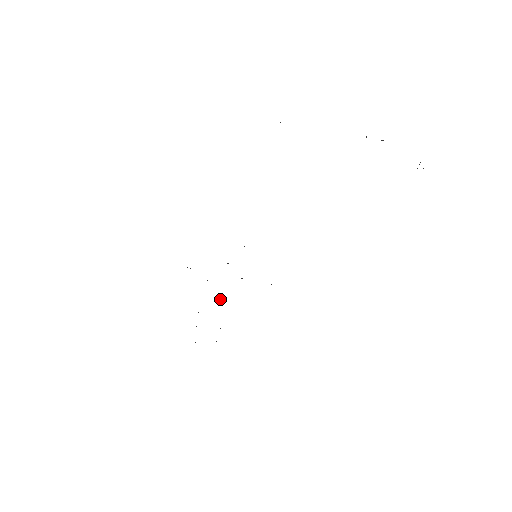
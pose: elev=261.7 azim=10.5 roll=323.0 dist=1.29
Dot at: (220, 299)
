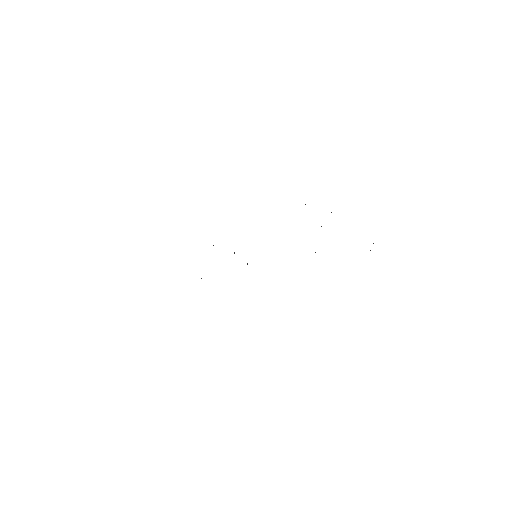
Dot at: occluded
